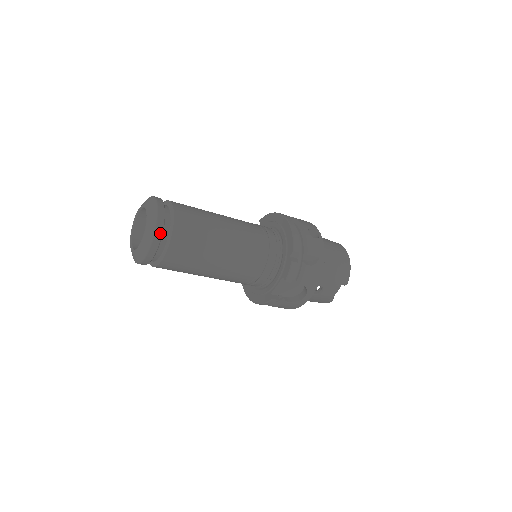
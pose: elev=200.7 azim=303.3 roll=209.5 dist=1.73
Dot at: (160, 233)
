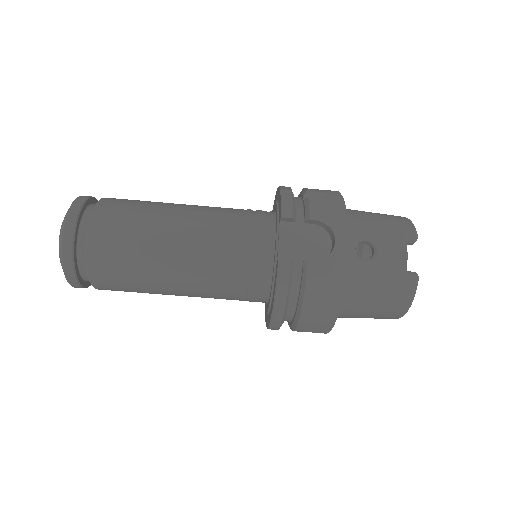
Dot at: (80, 203)
